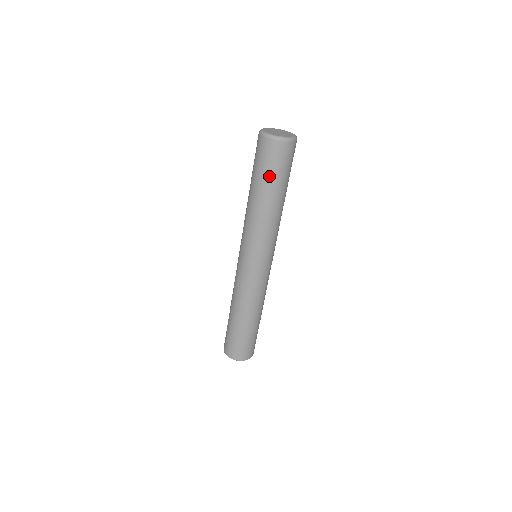
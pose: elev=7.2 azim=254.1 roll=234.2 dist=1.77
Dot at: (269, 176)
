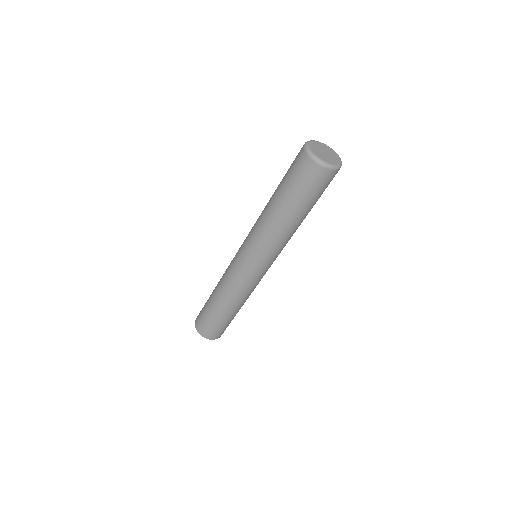
Dot at: (298, 196)
